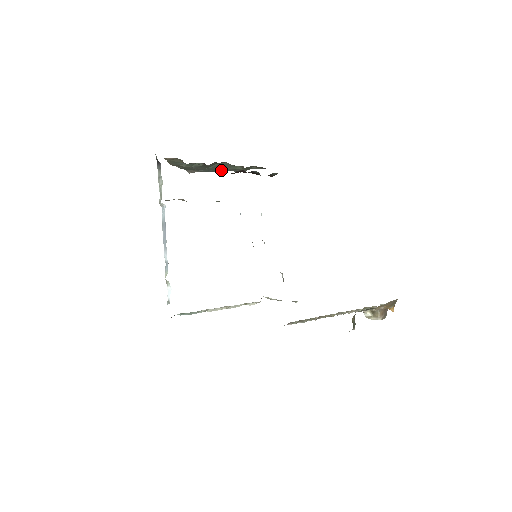
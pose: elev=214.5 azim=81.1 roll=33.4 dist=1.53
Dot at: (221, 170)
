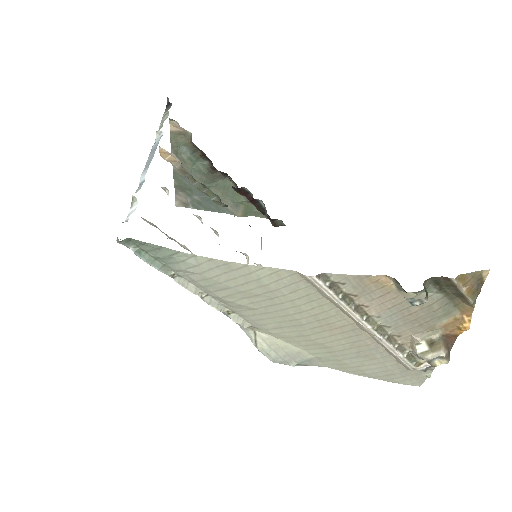
Dot at: occluded
